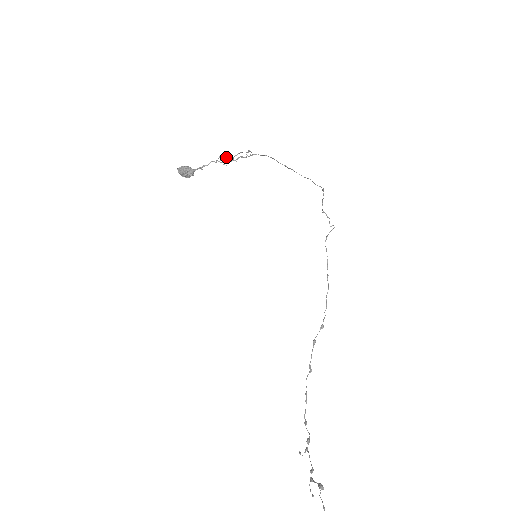
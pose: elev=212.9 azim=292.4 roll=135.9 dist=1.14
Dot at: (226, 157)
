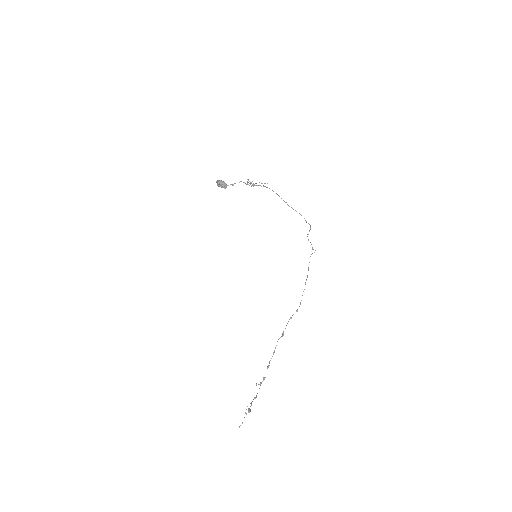
Dot at: (250, 182)
